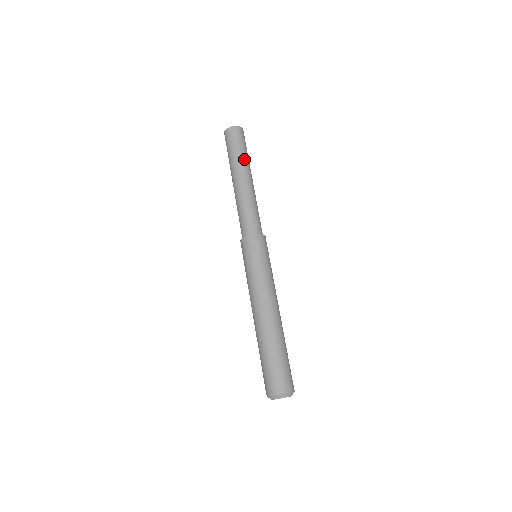
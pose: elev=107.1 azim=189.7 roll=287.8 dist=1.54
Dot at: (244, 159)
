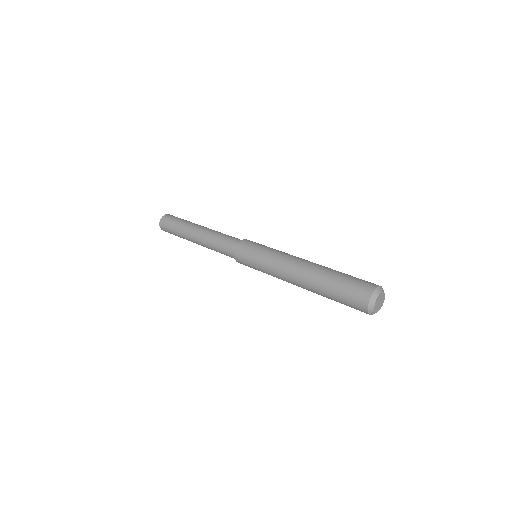
Dot at: occluded
